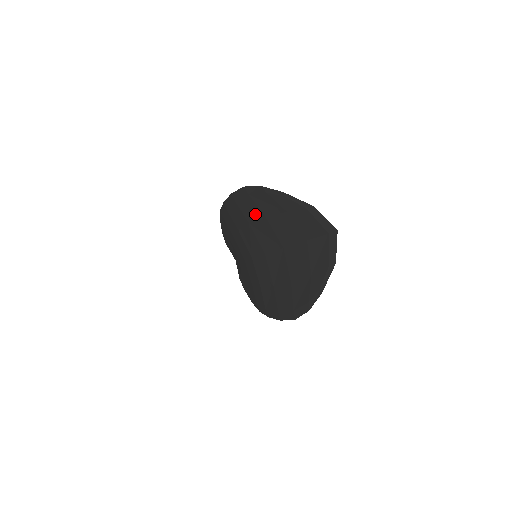
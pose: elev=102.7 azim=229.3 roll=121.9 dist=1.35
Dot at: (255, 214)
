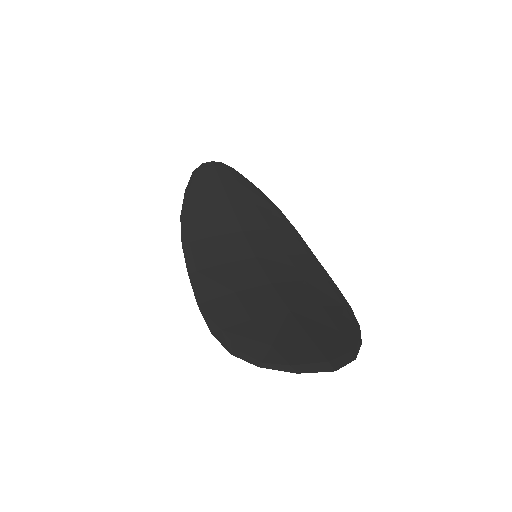
Dot at: (238, 314)
